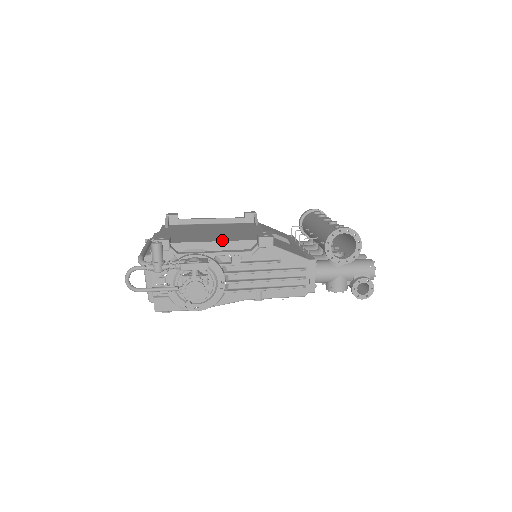
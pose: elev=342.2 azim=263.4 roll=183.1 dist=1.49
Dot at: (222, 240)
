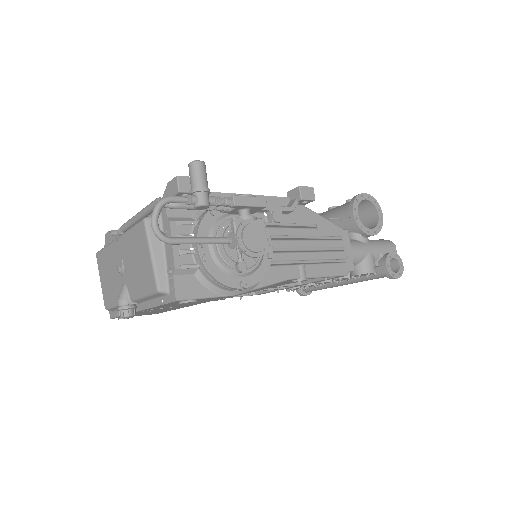
Dot at: occluded
